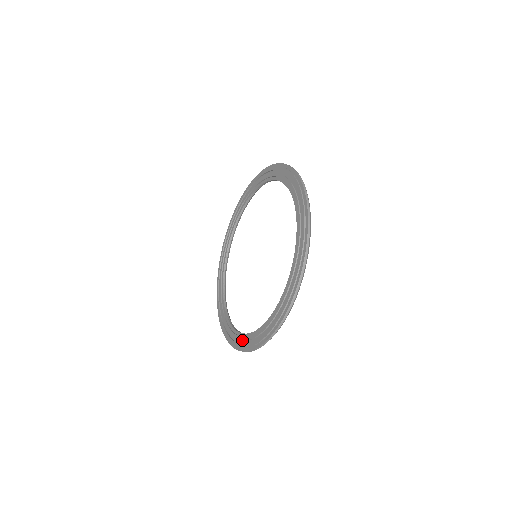
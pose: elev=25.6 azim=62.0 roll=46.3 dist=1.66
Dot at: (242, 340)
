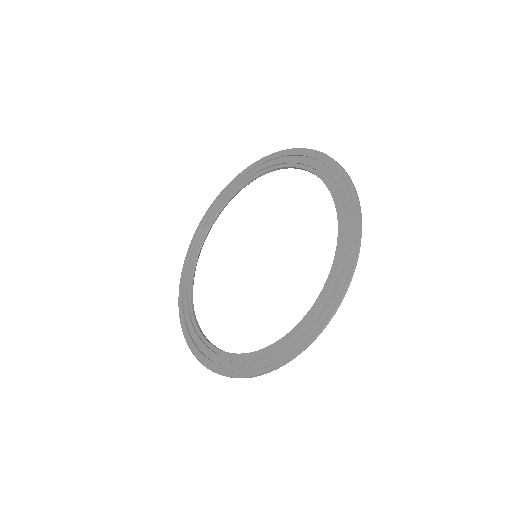
Dot at: (290, 340)
